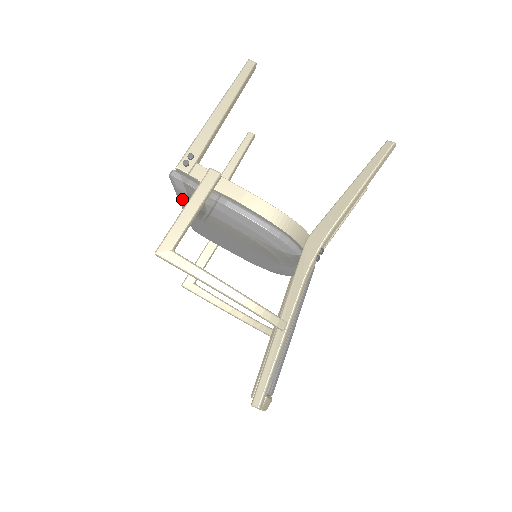
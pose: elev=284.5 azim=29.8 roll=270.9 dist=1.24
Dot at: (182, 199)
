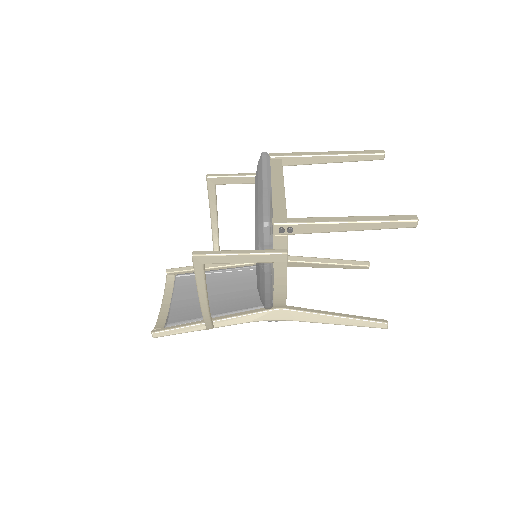
Dot at: (257, 217)
